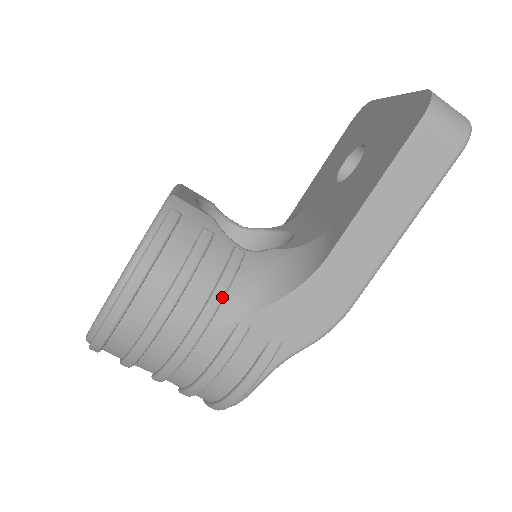
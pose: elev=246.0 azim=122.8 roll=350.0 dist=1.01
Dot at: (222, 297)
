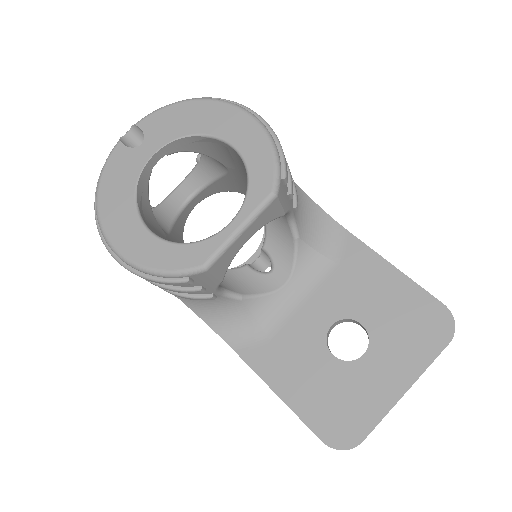
Dot at: occluded
